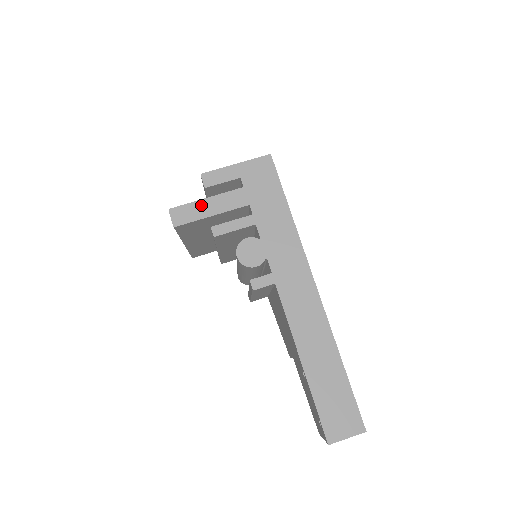
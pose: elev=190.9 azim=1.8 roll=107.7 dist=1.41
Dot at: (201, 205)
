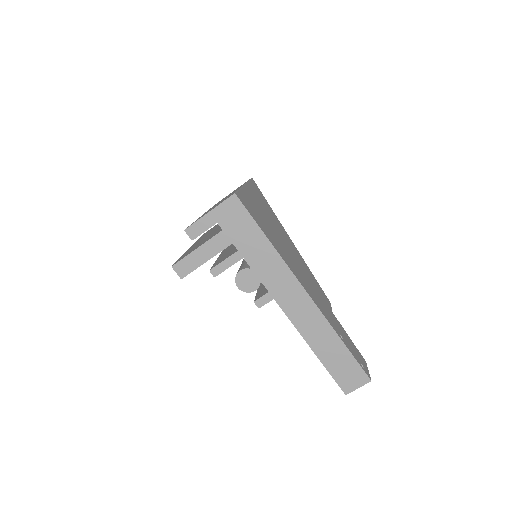
Dot at: (195, 256)
